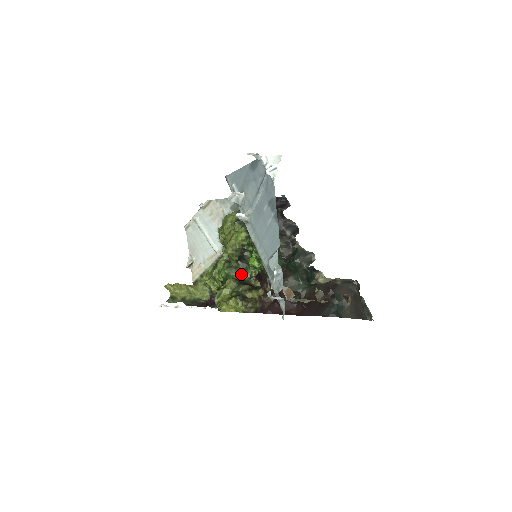
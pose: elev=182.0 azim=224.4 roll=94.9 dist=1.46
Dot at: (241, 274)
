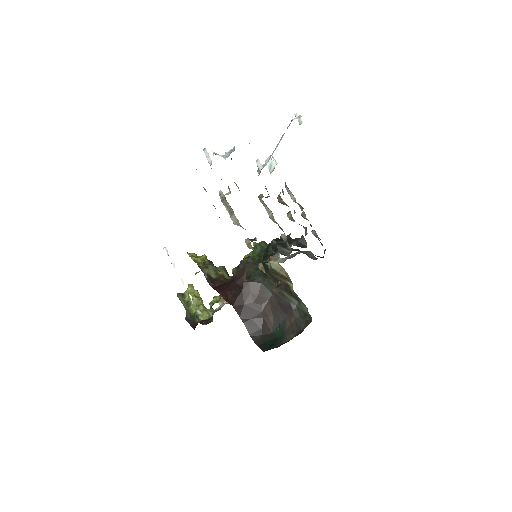
Dot at: occluded
